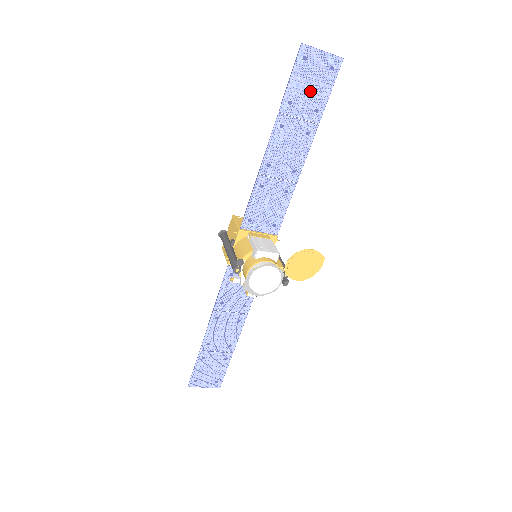
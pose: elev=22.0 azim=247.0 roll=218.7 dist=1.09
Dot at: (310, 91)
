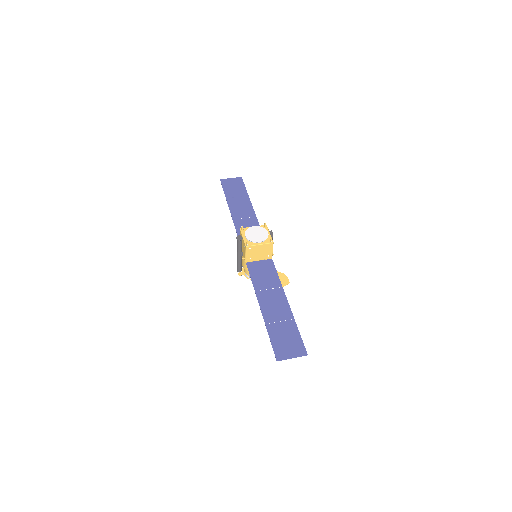
Dot at: (286, 336)
